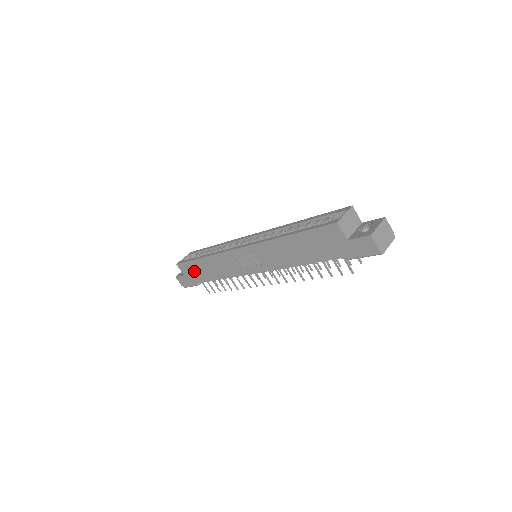
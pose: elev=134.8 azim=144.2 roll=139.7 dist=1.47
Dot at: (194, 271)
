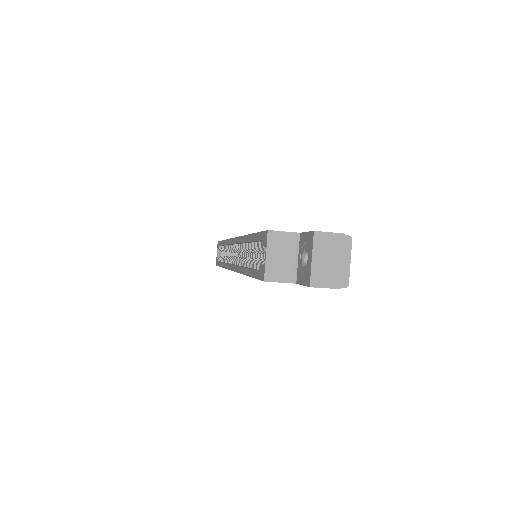
Dot at: occluded
